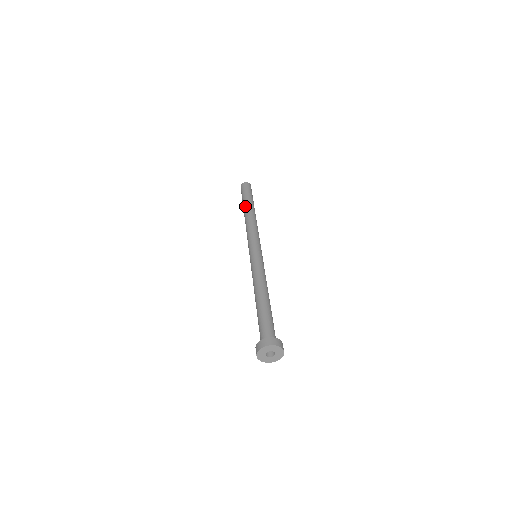
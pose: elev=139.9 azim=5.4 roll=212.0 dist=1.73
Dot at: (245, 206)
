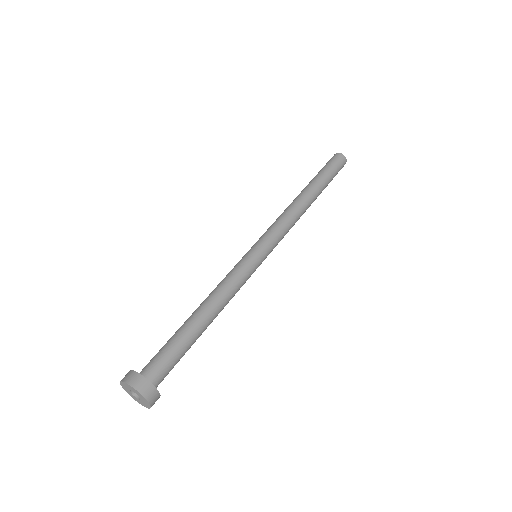
Dot at: occluded
